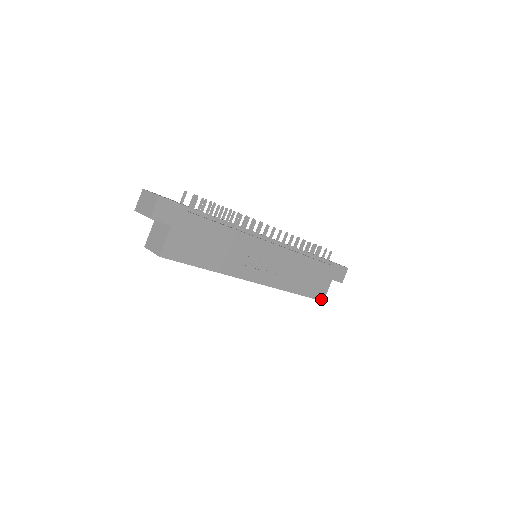
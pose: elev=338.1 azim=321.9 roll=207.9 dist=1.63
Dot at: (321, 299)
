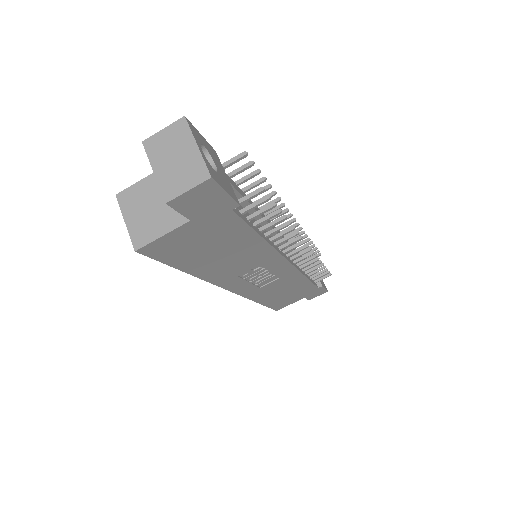
Dot at: (277, 309)
